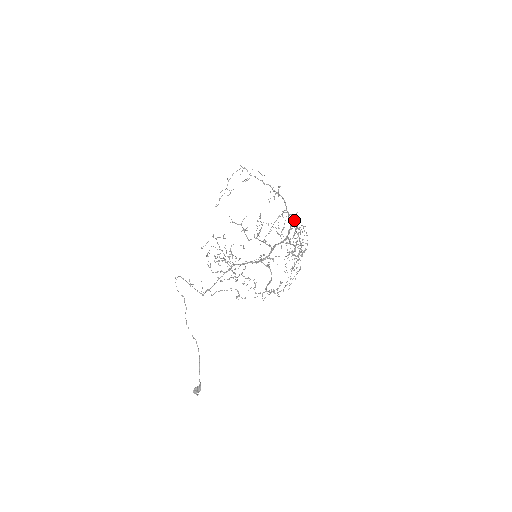
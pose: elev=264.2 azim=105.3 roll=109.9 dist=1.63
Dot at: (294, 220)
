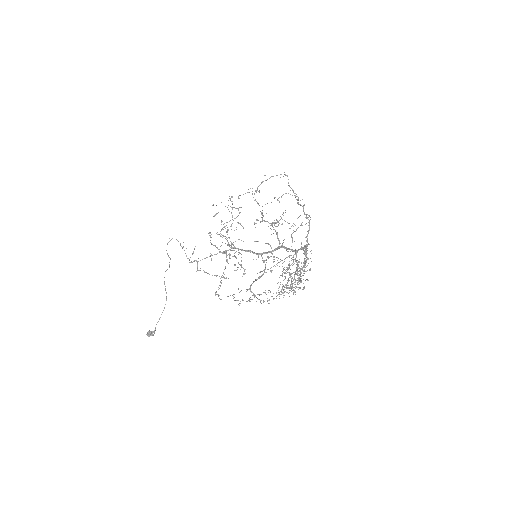
Dot at: occluded
